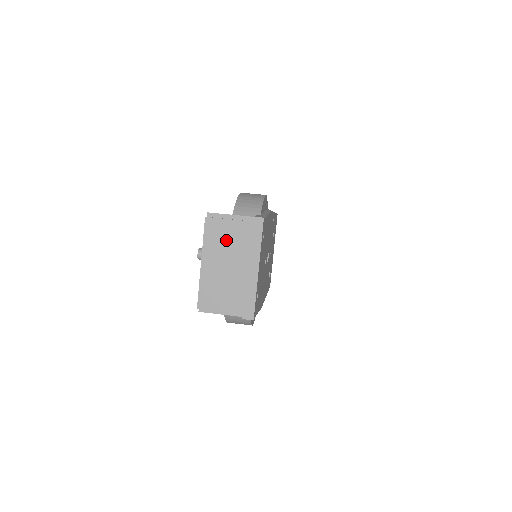
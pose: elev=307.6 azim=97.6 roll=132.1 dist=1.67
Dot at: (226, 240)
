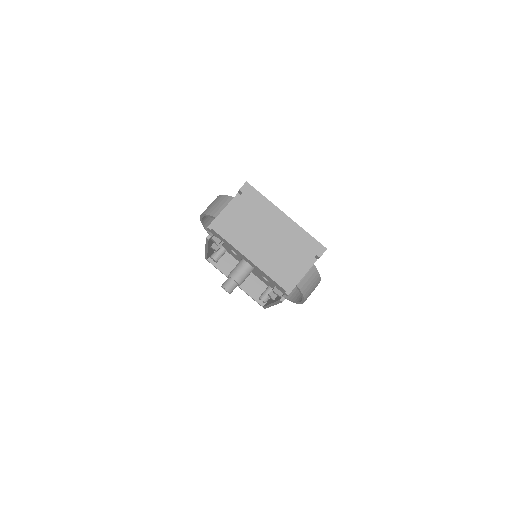
Dot at: (243, 224)
